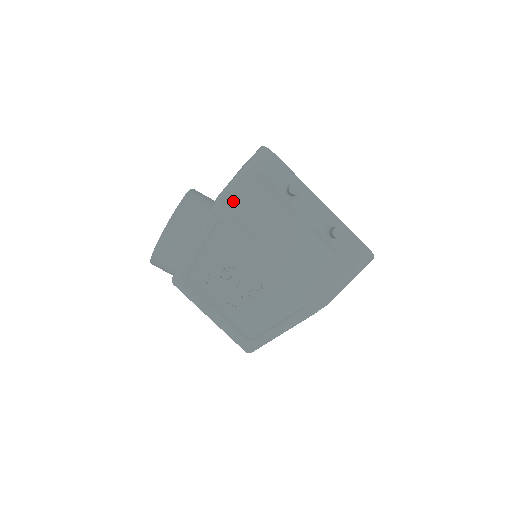
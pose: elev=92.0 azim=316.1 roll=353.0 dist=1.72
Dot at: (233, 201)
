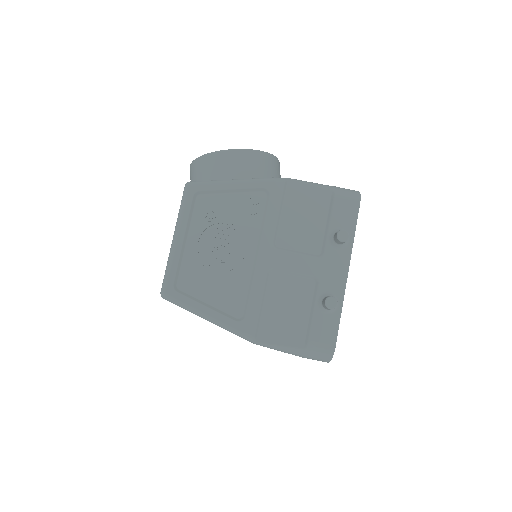
Dot at: (294, 193)
